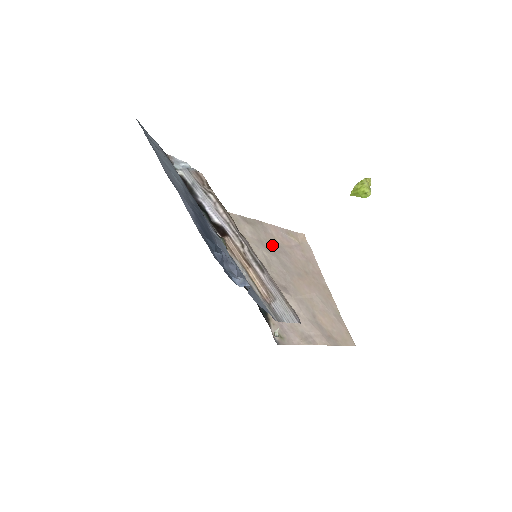
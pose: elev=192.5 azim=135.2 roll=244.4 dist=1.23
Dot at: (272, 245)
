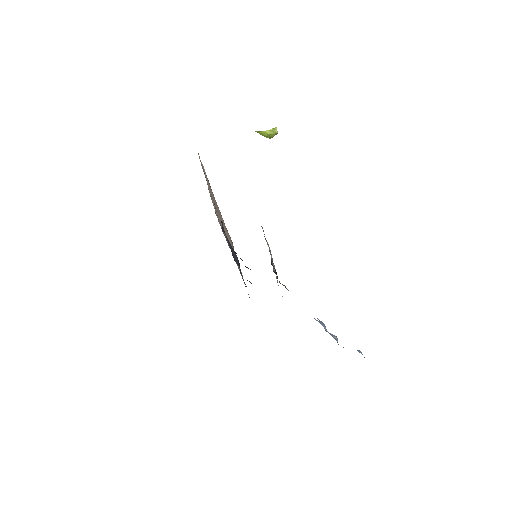
Dot at: occluded
